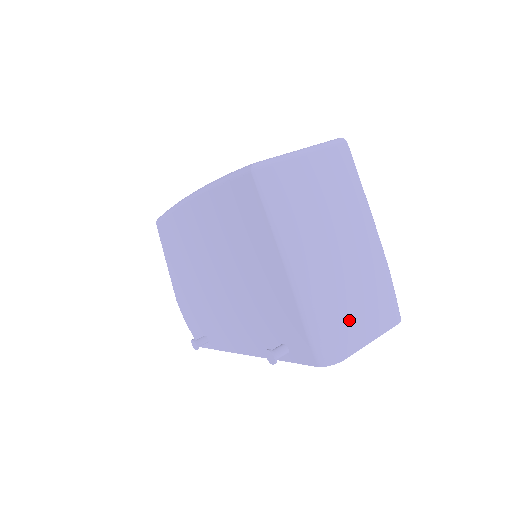
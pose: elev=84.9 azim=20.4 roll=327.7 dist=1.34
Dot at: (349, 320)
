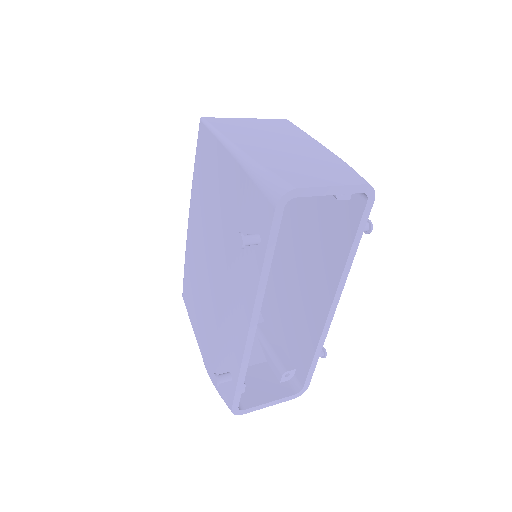
Dot at: (300, 173)
